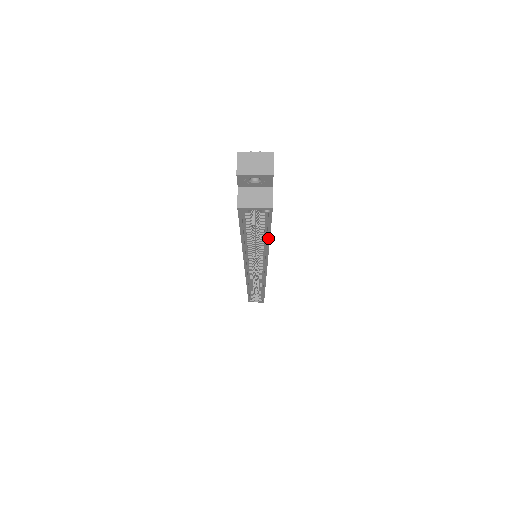
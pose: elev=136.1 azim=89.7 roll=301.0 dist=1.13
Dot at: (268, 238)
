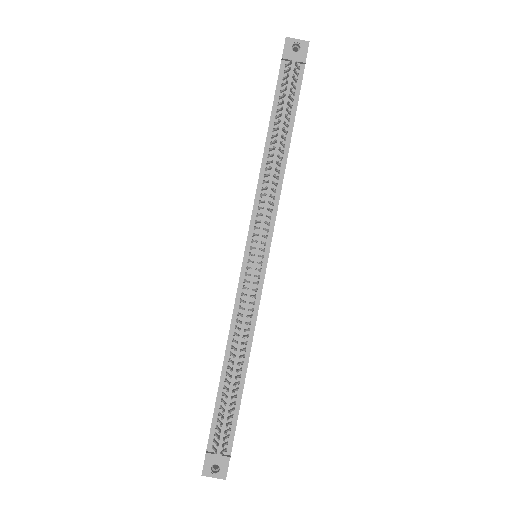
Dot at: occluded
